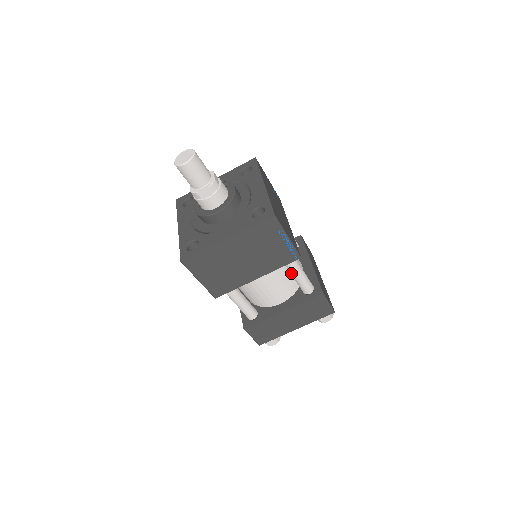
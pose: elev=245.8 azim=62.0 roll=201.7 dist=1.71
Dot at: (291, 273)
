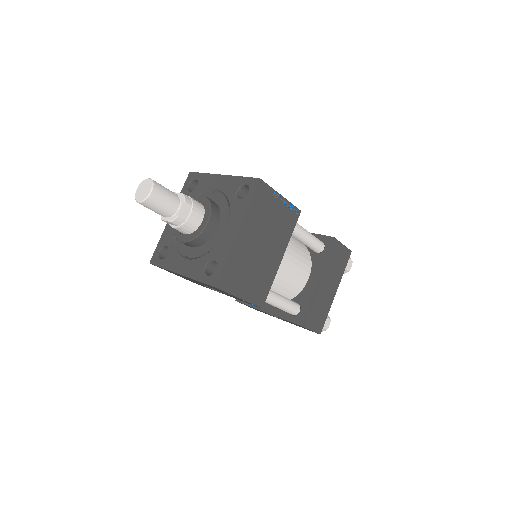
Dot at: (300, 238)
